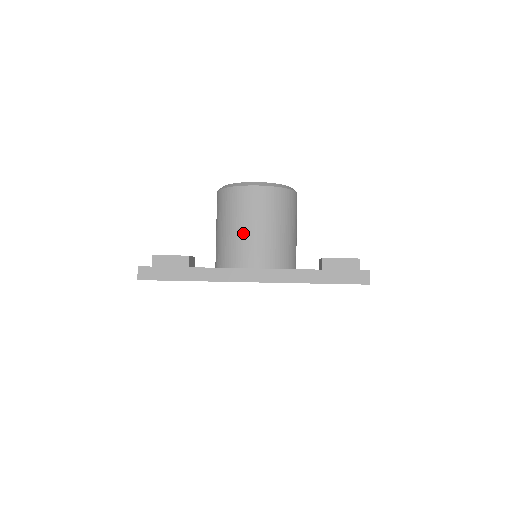
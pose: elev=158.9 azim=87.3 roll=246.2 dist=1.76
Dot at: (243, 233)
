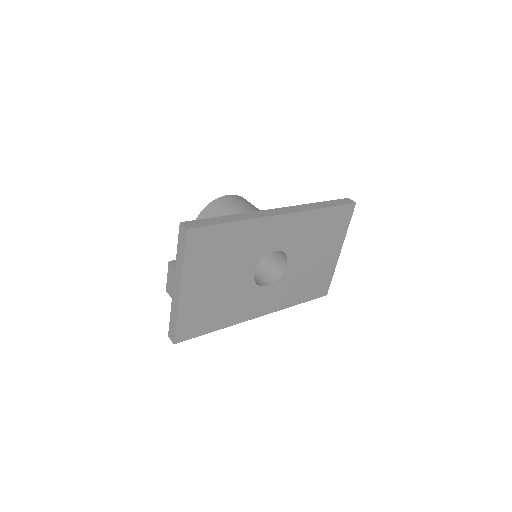
Dot at: occluded
